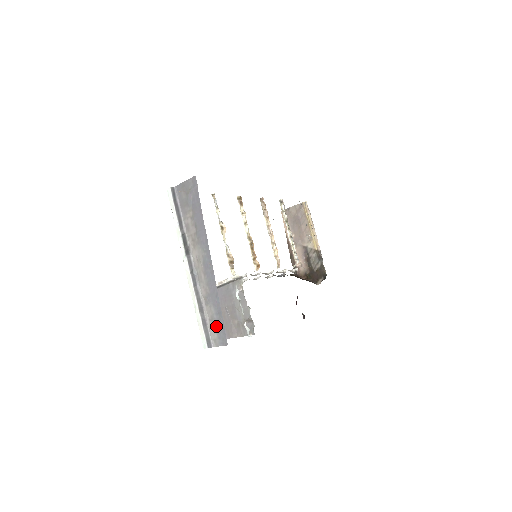
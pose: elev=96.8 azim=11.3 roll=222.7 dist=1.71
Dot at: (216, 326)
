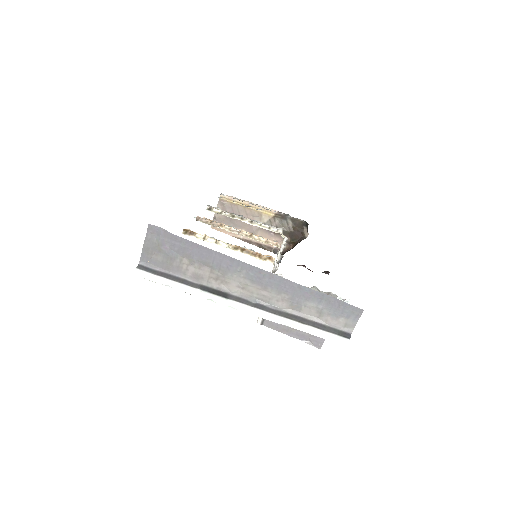
Dot at: (332, 312)
